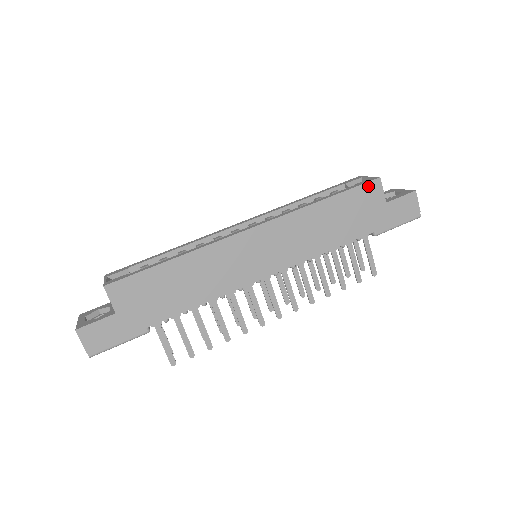
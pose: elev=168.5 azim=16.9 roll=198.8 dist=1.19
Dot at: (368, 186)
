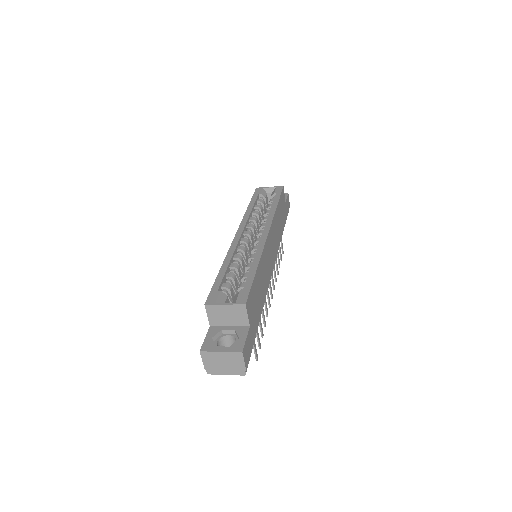
Dot at: (282, 193)
